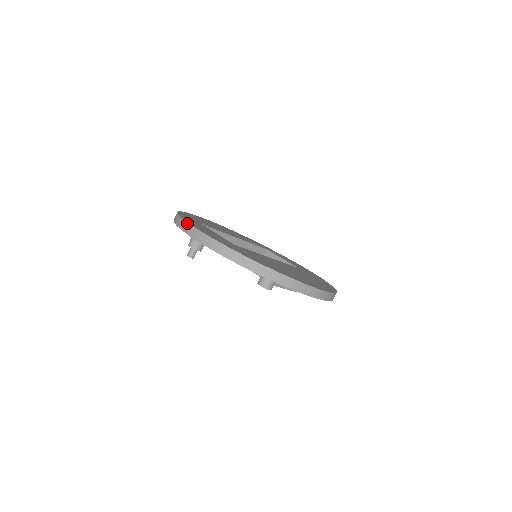
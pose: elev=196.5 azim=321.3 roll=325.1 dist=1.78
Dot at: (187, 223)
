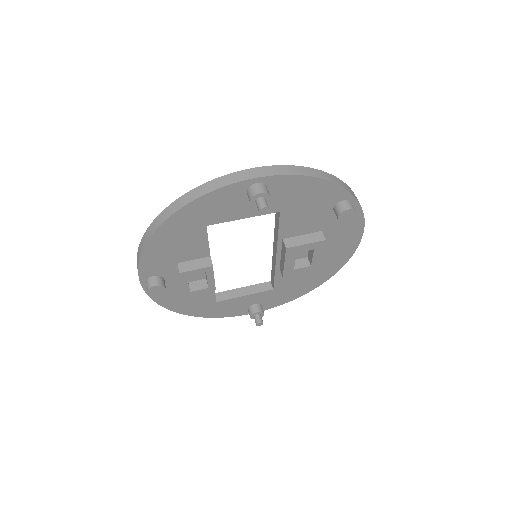
Dot at: (236, 172)
